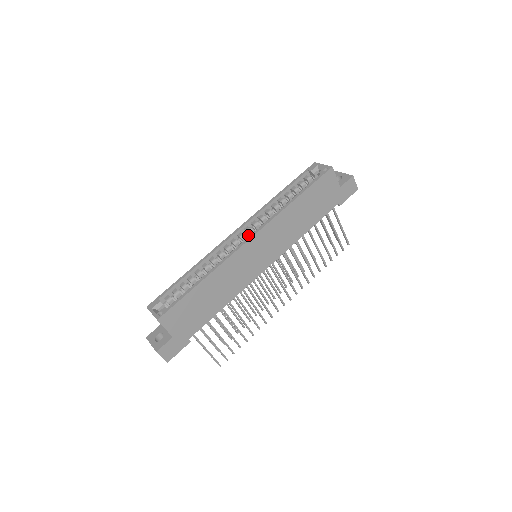
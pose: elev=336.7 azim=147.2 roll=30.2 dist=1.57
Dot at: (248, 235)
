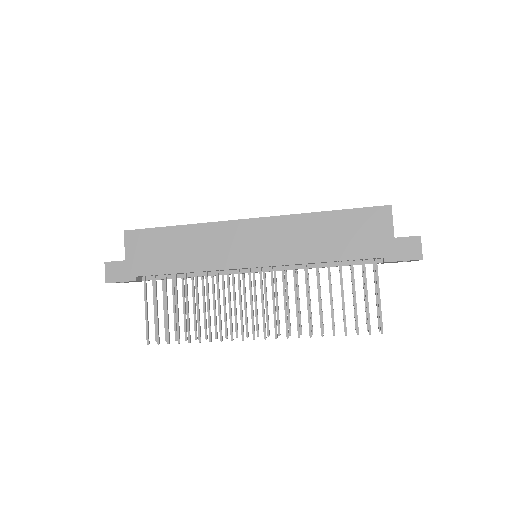
Dot at: occluded
